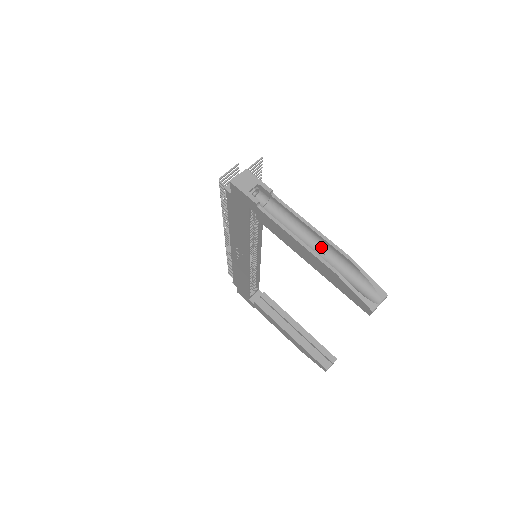
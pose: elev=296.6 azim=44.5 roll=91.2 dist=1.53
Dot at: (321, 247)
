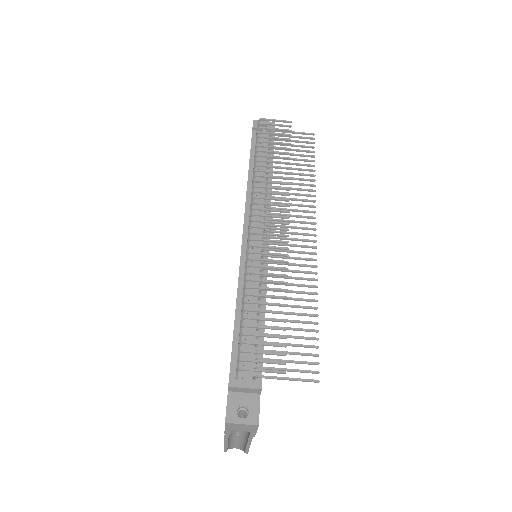
Dot at: (243, 435)
